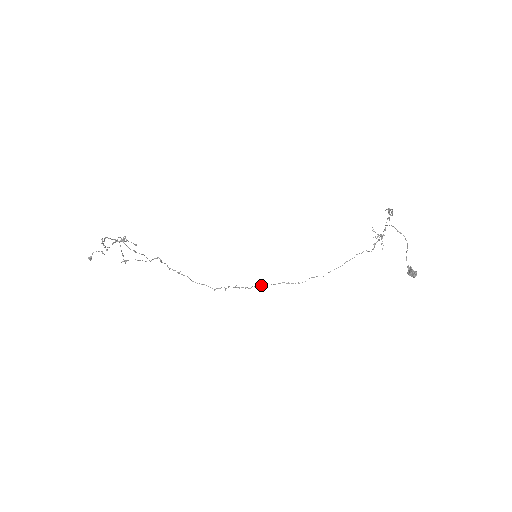
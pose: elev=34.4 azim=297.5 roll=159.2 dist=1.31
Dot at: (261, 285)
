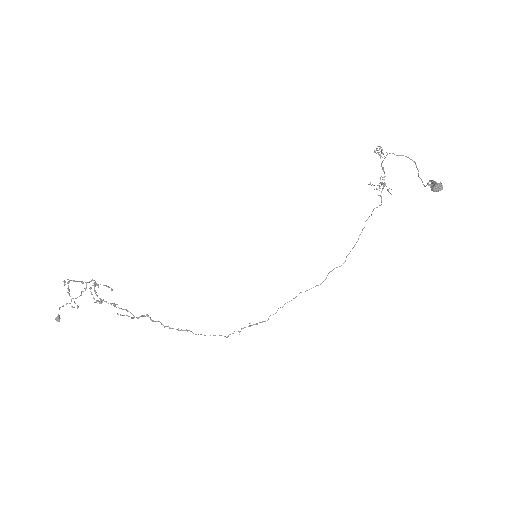
Dot at: occluded
